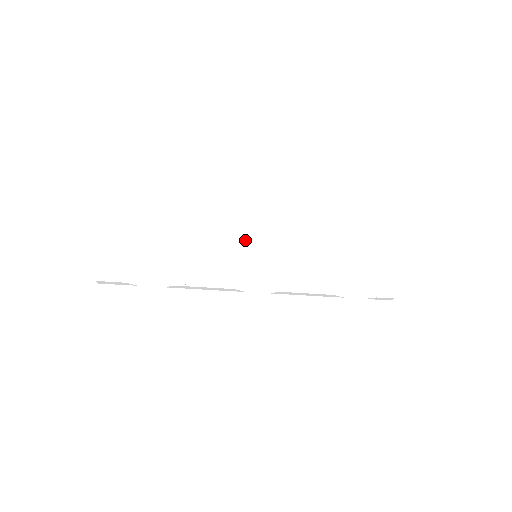
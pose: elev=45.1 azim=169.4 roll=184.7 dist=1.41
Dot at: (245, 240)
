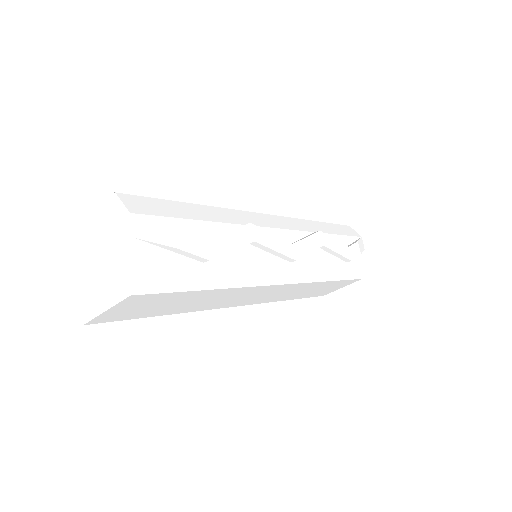
Dot at: occluded
